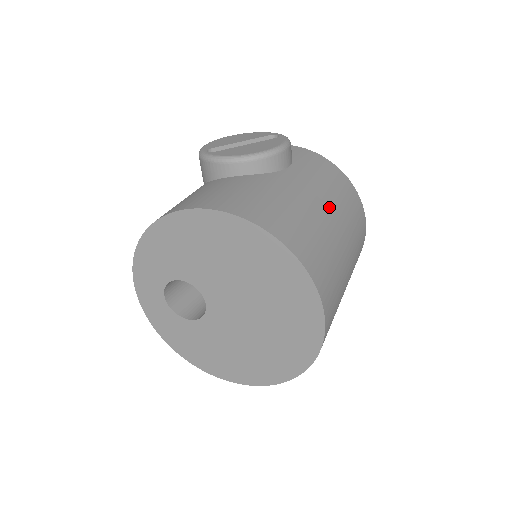
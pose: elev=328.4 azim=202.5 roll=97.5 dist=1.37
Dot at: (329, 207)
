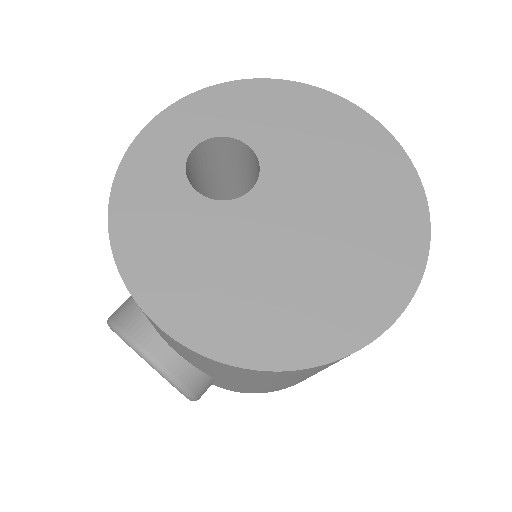
Dot at: occluded
